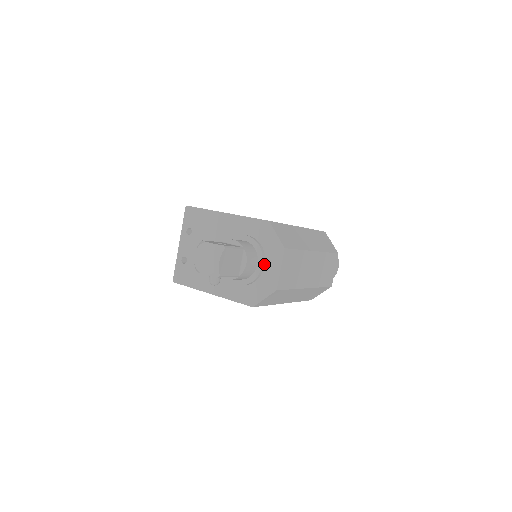
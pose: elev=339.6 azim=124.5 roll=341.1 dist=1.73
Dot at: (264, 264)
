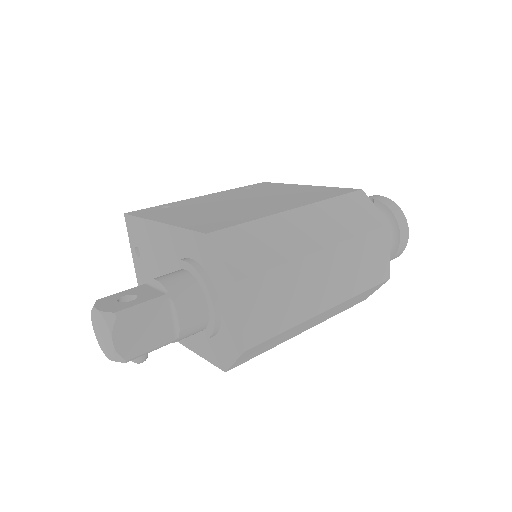
Dot at: (219, 307)
